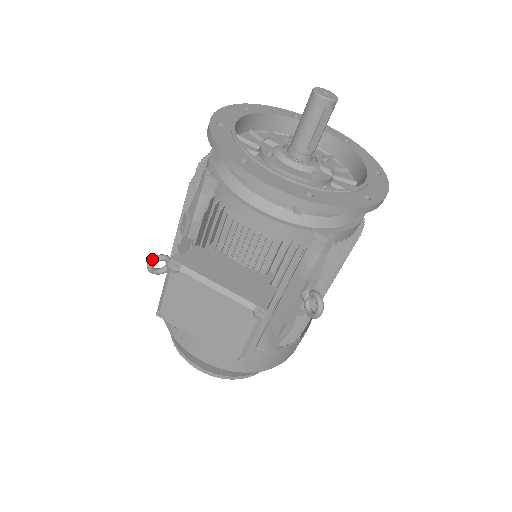
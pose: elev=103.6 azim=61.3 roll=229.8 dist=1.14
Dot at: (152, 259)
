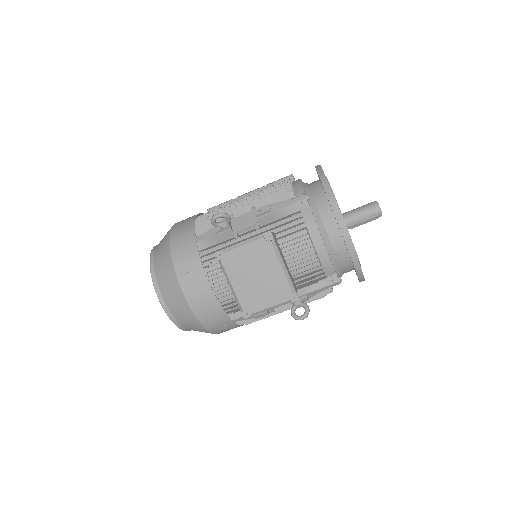
Dot at: (224, 214)
